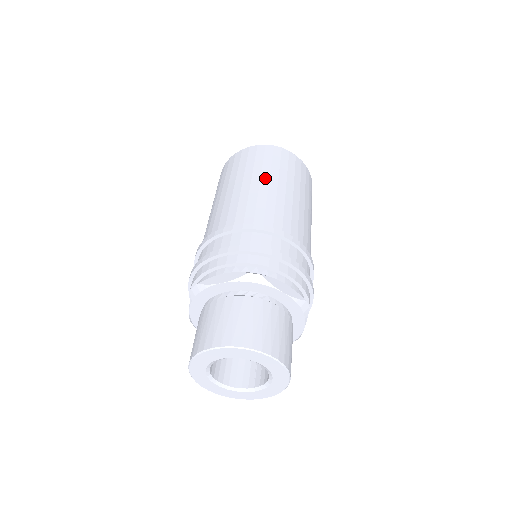
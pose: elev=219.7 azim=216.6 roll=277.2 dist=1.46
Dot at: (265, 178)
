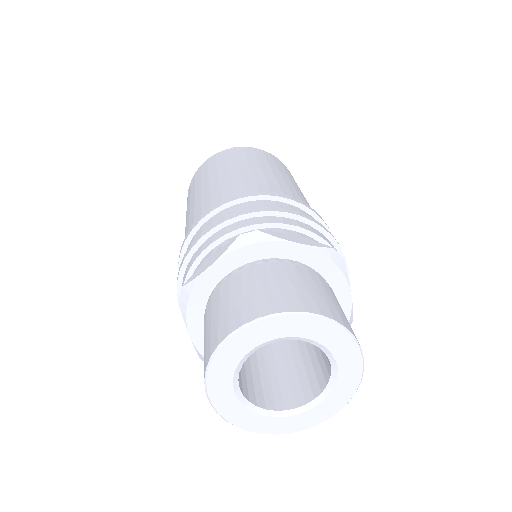
Dot at: (293, 181)
